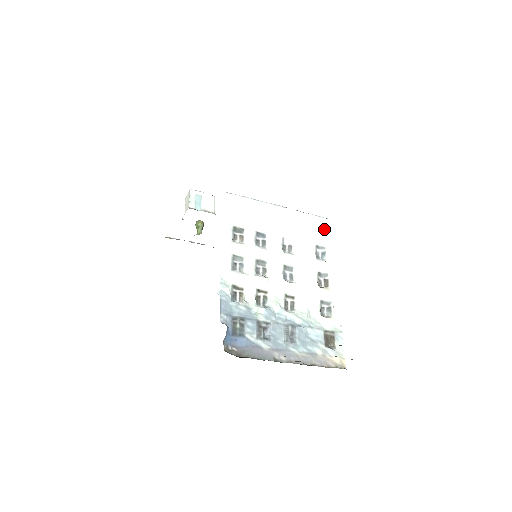
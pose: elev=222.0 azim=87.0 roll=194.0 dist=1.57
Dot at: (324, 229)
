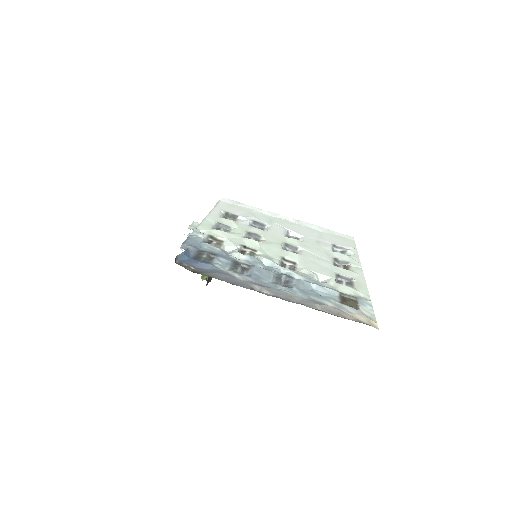
Dot at: (345, 240)
